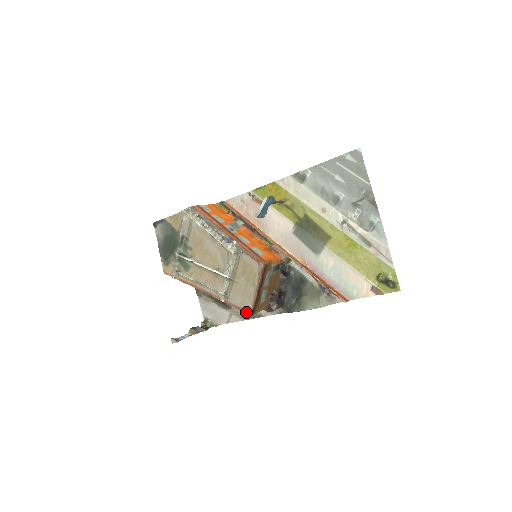
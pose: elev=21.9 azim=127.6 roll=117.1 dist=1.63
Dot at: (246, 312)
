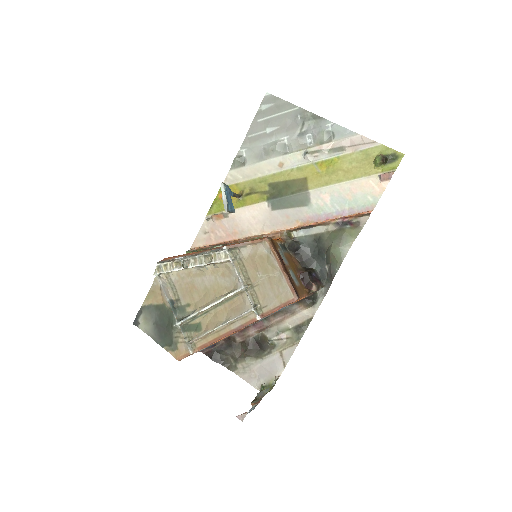
Dot at: (290, 302)
